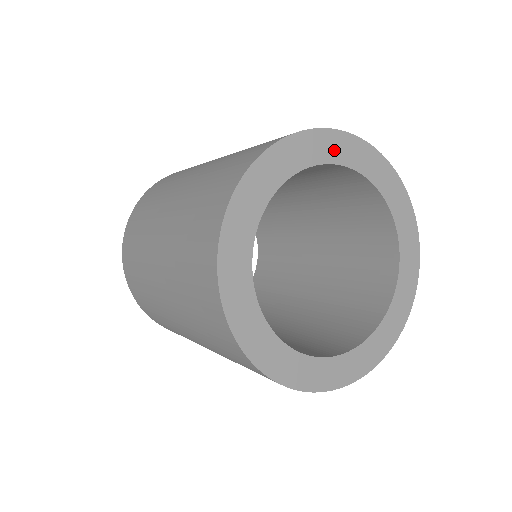
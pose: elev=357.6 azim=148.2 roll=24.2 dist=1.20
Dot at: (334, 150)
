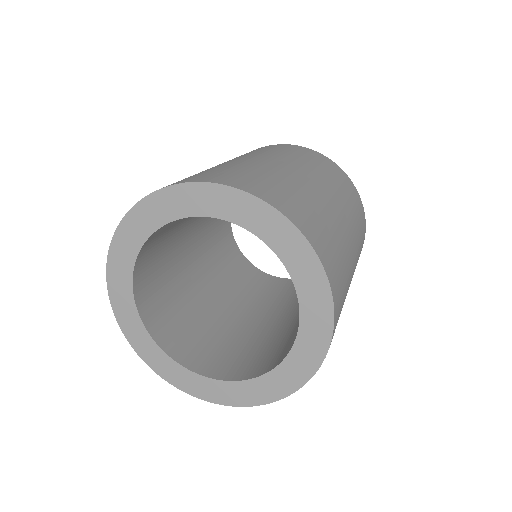
Dot at: (287, 246)
